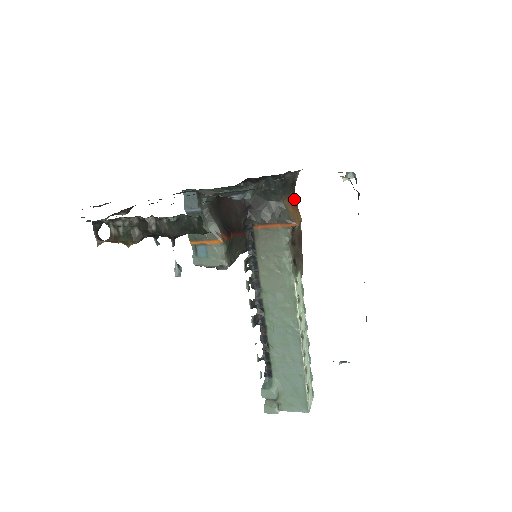
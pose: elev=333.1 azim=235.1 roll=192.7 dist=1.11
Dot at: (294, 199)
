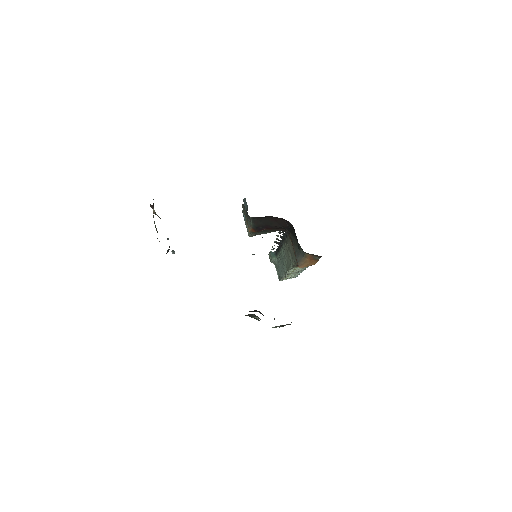
Dot at: (318, 257)
